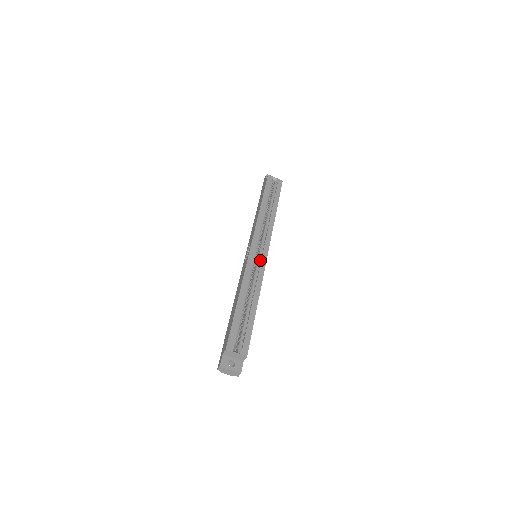
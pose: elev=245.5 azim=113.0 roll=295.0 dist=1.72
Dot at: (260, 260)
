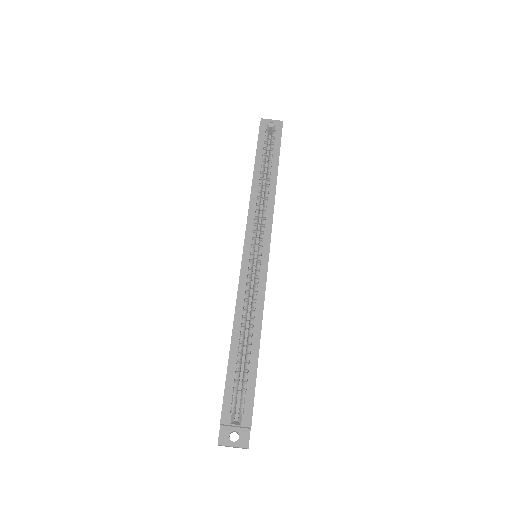
Dot at: (259, 265)
